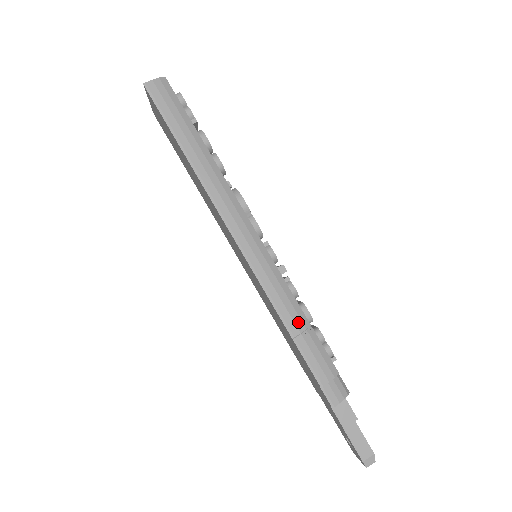
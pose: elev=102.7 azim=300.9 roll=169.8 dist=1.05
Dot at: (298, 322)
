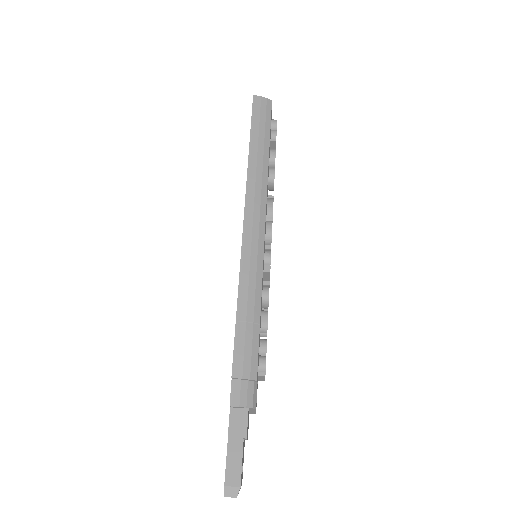
Dot at: (250, 312)
